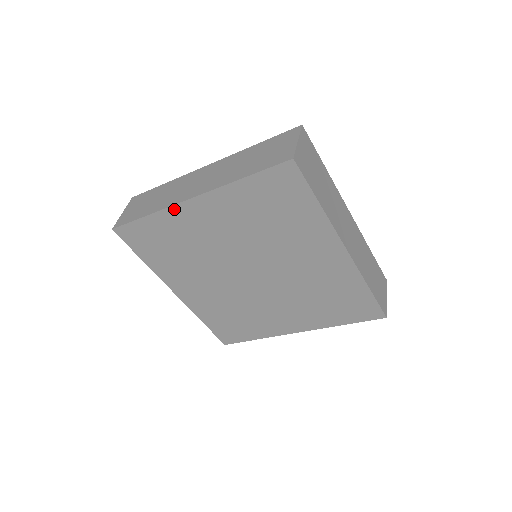
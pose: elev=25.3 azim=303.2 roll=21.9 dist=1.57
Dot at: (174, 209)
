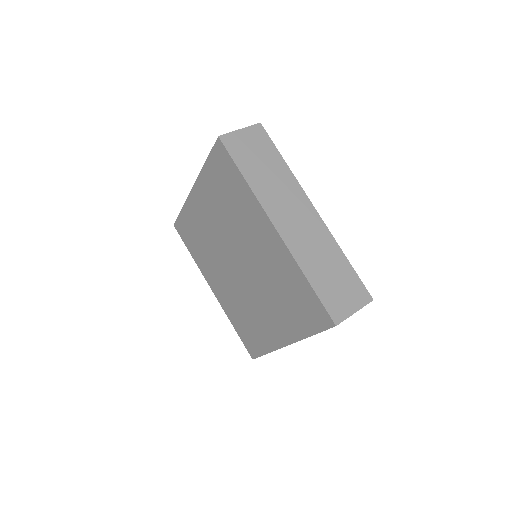
Dot at: (189, 200)
